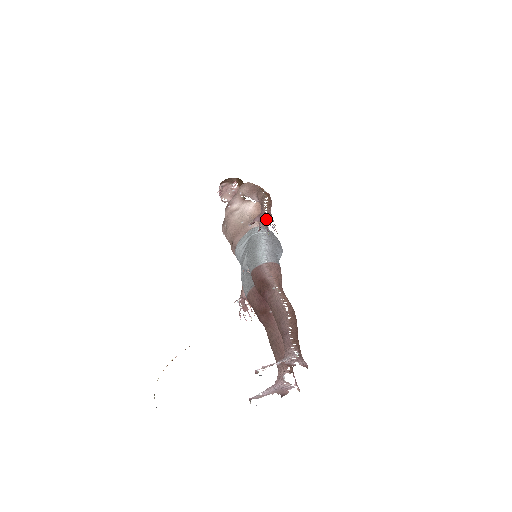
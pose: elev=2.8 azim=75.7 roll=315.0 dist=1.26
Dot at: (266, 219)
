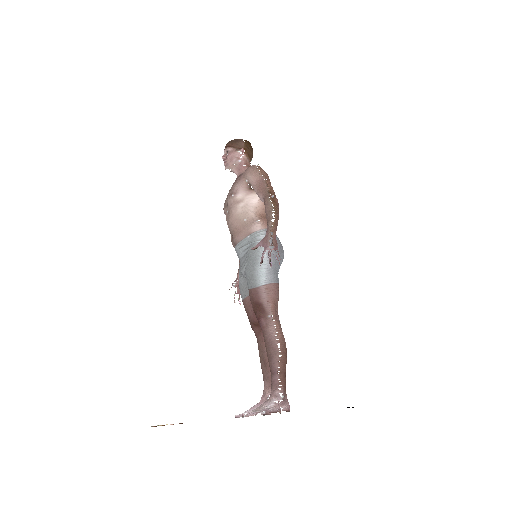
Dot at: (270, 249)
